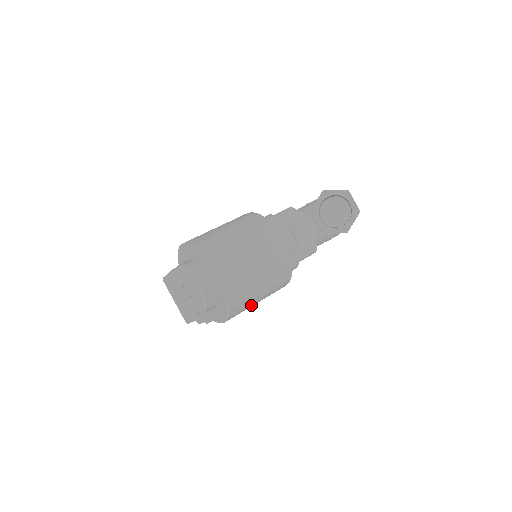
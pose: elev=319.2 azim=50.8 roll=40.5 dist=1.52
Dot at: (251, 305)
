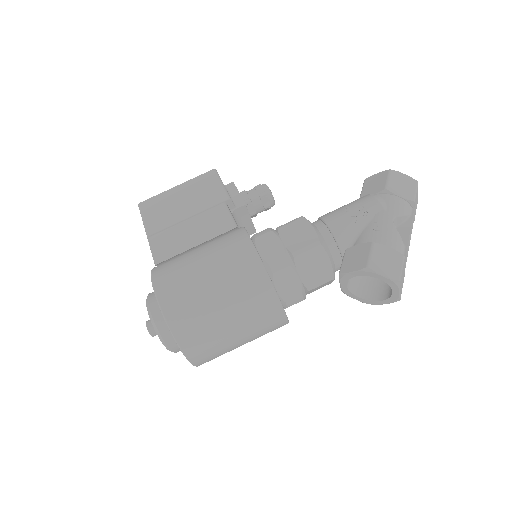
Dot at: occluded
